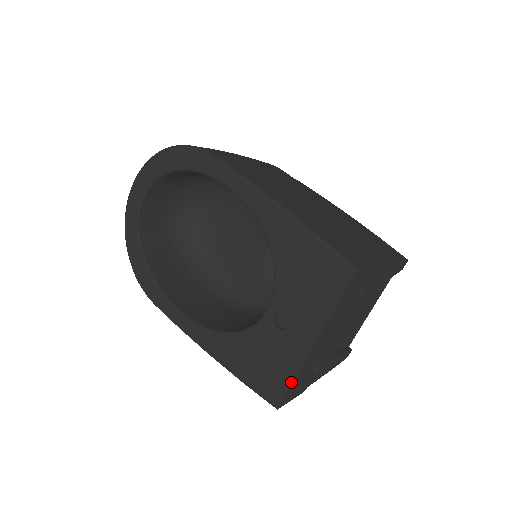
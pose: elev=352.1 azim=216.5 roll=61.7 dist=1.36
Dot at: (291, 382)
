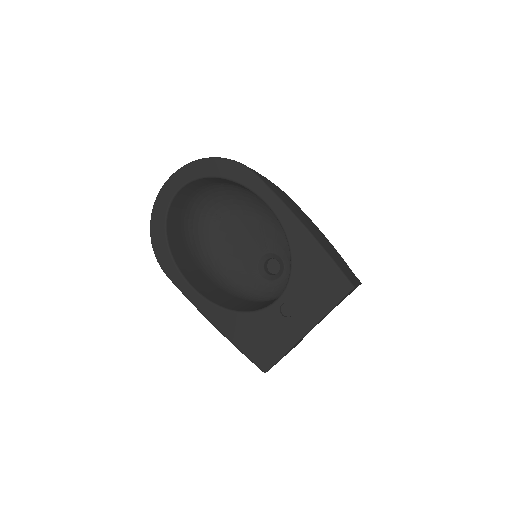
Dot at: (283, 355)
